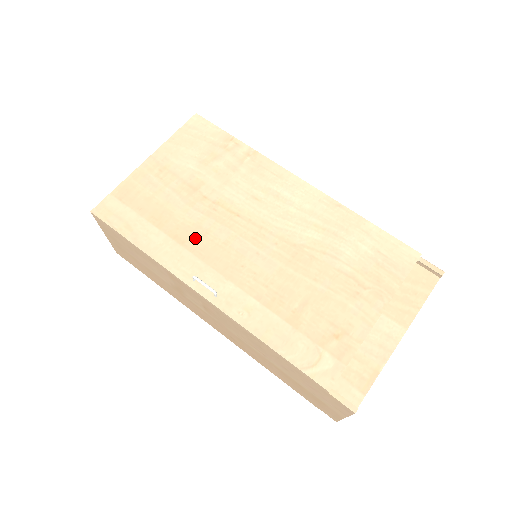
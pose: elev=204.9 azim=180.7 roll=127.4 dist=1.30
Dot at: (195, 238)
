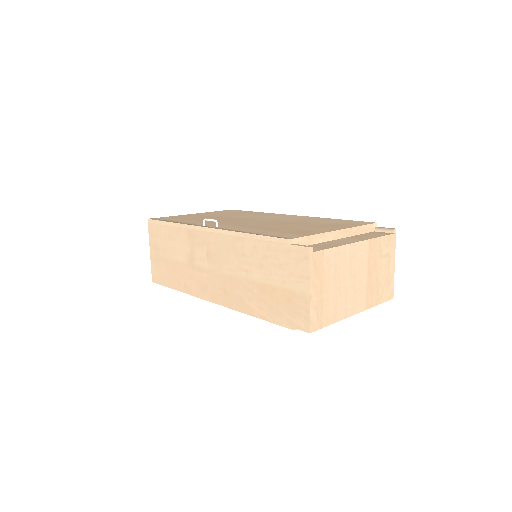
Dot at: (212, 221)
